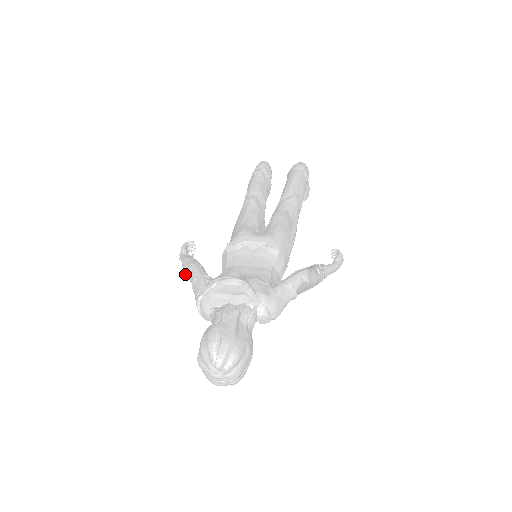
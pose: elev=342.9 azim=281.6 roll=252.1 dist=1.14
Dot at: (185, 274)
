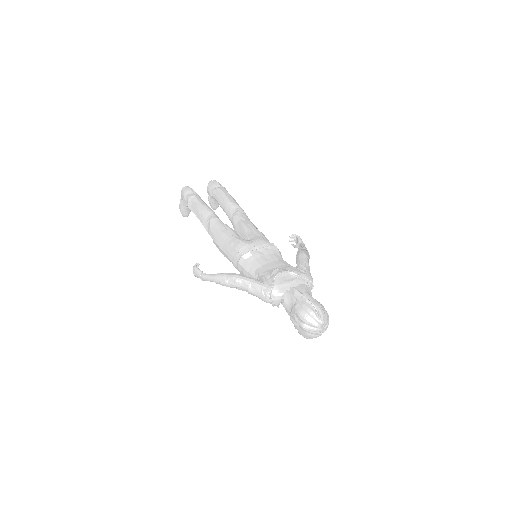
Dot at: (227, 286)
